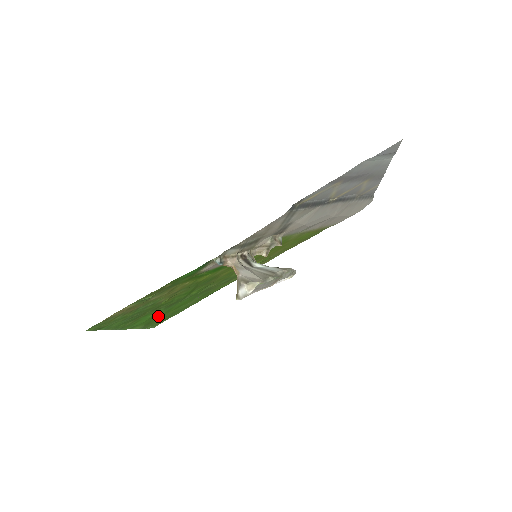
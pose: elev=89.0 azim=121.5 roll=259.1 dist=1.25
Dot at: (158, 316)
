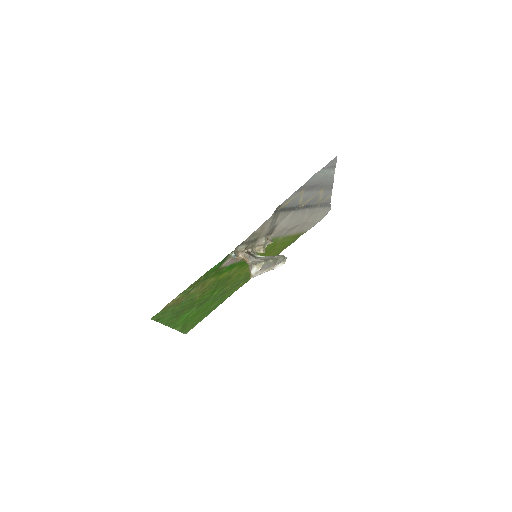
Dot at: (191, 318)
